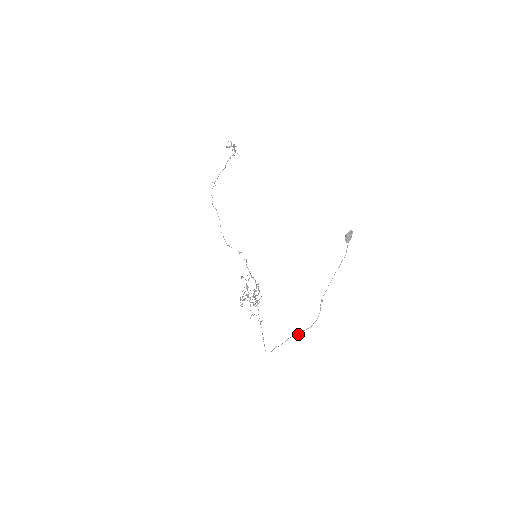
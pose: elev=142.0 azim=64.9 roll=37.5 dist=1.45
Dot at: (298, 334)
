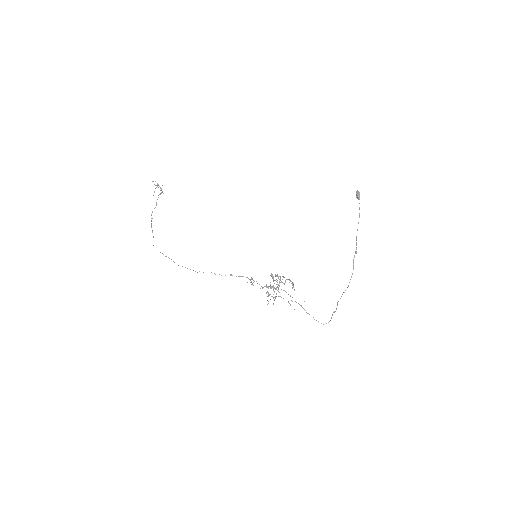
Dot at: occluded
